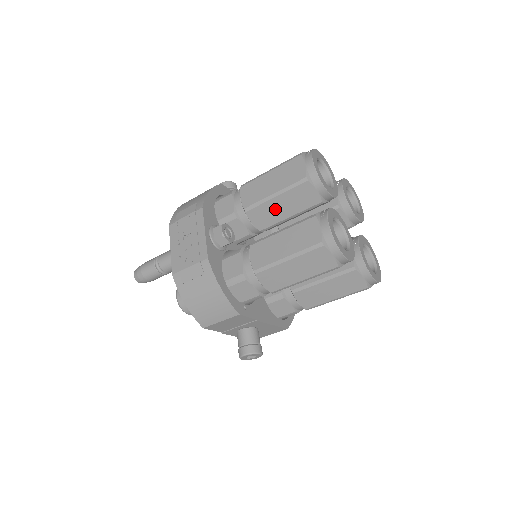
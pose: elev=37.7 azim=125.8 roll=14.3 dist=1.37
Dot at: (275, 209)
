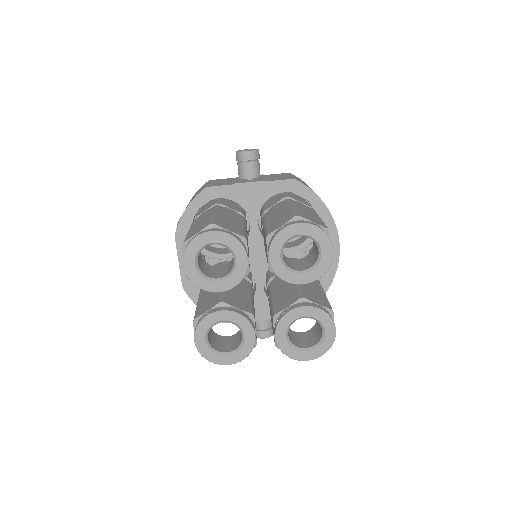
Dot at: occluded
